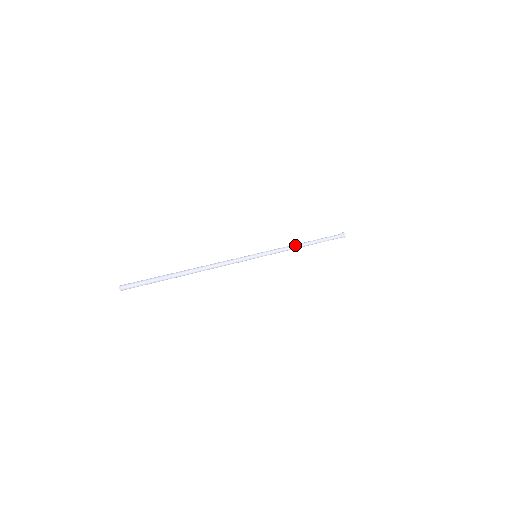
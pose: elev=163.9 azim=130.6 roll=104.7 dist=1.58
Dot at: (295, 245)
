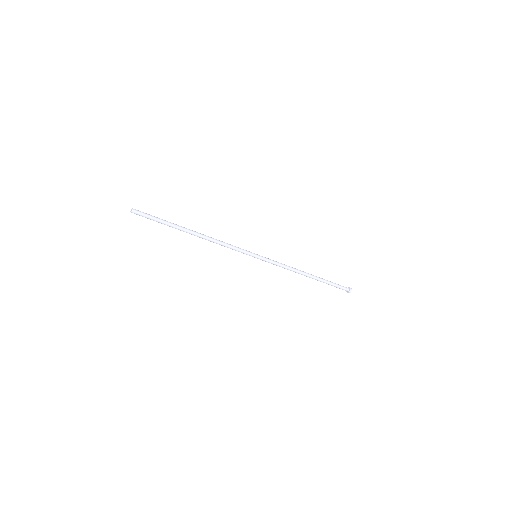
Dot at: (295, 269)
